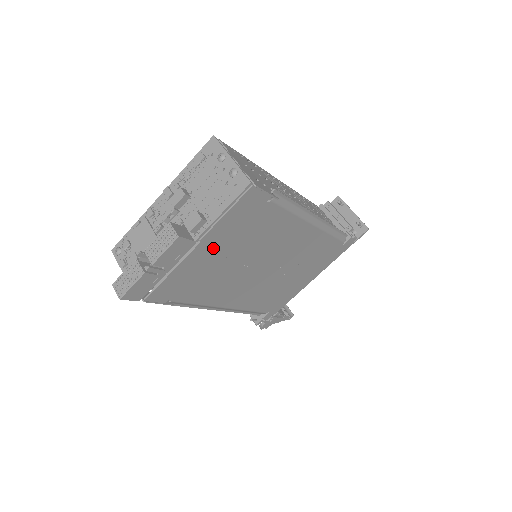
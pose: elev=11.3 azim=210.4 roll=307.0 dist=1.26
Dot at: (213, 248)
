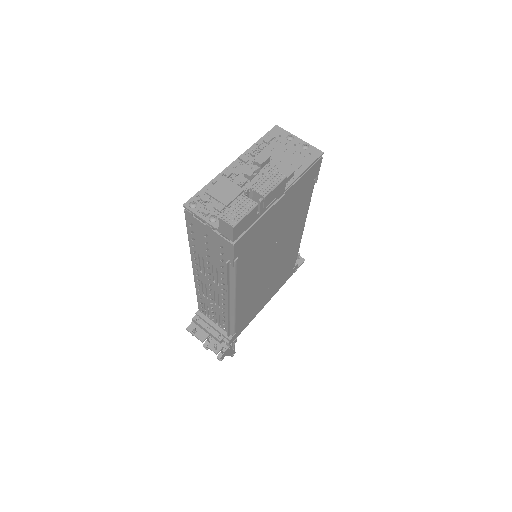
Dot at: (281, 208)
